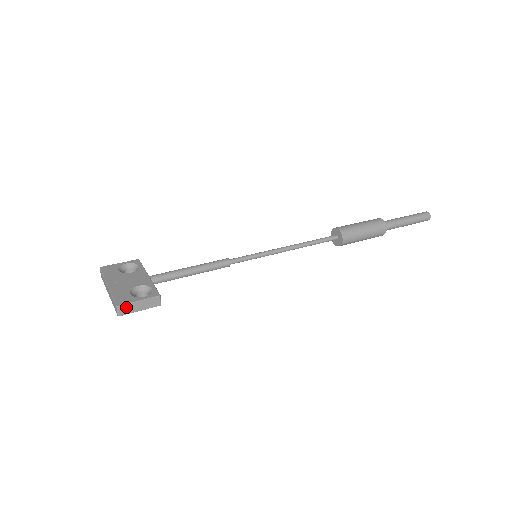
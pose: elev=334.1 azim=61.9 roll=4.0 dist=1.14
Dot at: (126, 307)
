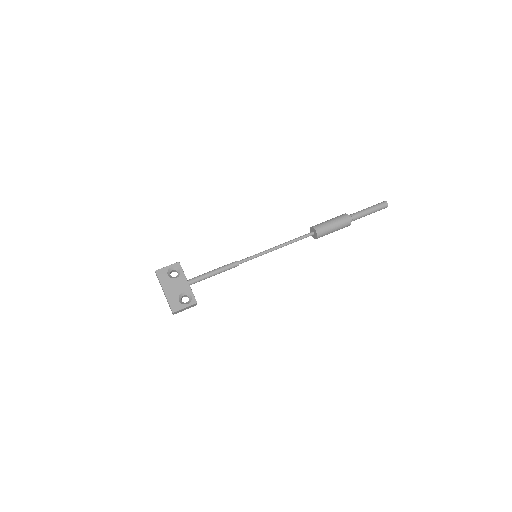
Dot at: (178, 311)
